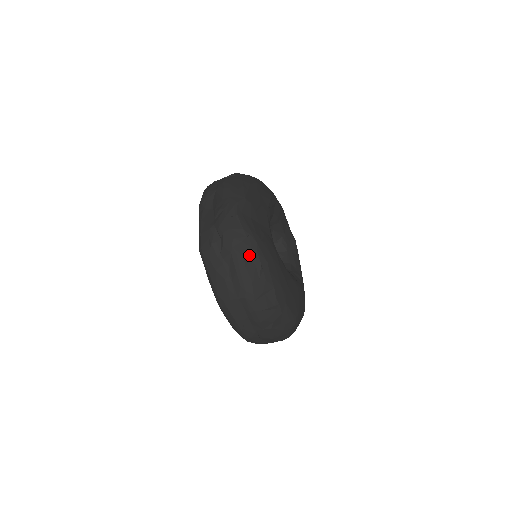
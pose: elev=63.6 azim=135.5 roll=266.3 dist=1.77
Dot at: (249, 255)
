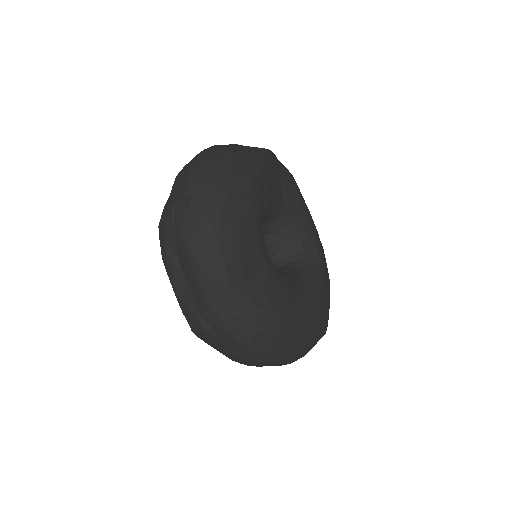
Dot at: (256, 338)
